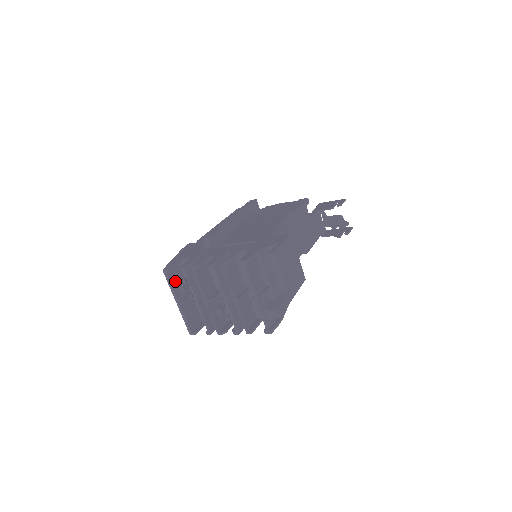
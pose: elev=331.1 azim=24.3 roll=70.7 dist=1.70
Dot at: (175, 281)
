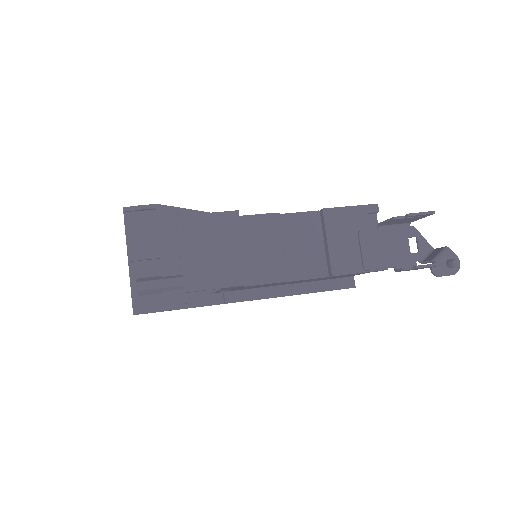
Dot at: occluded
